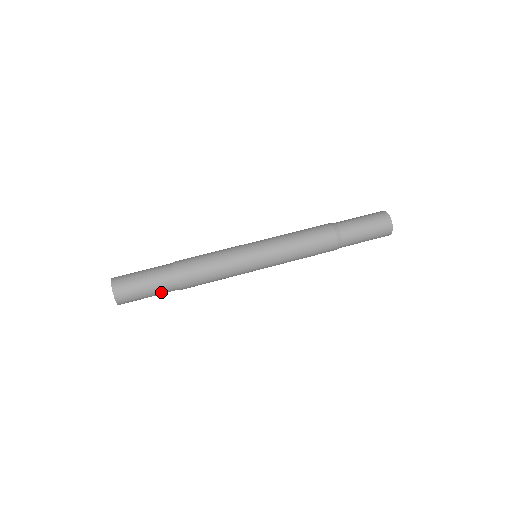
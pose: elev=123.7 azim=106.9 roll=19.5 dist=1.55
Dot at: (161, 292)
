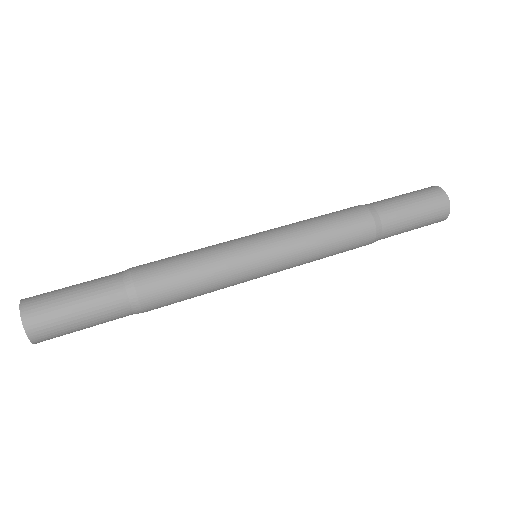
Dot at: (108, 320)
